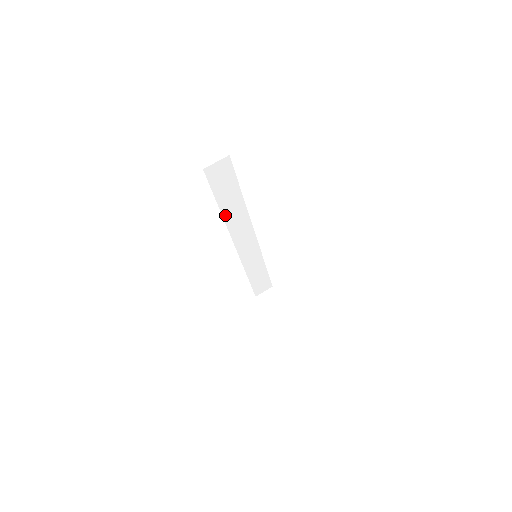
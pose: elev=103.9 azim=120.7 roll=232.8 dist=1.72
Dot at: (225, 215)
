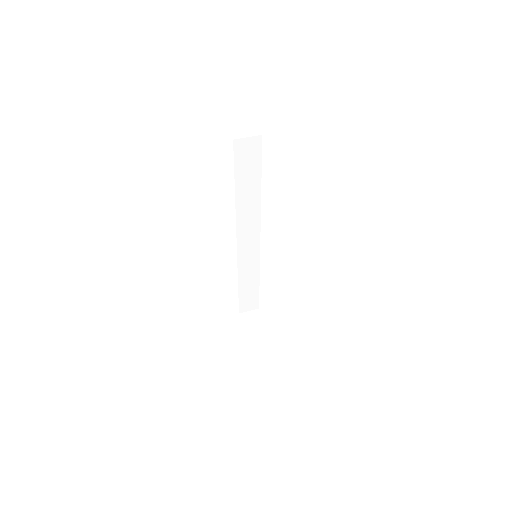
Dot at: (238, 202)
